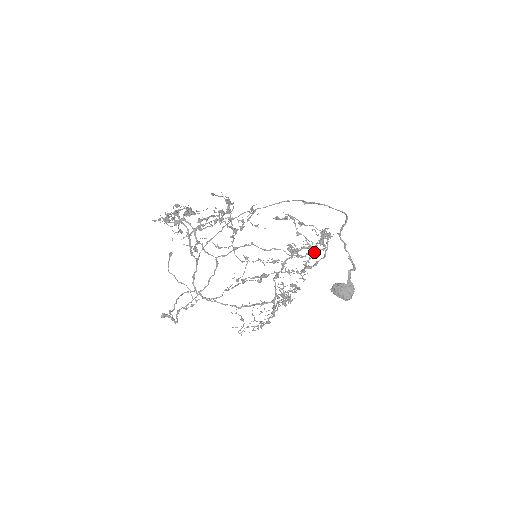
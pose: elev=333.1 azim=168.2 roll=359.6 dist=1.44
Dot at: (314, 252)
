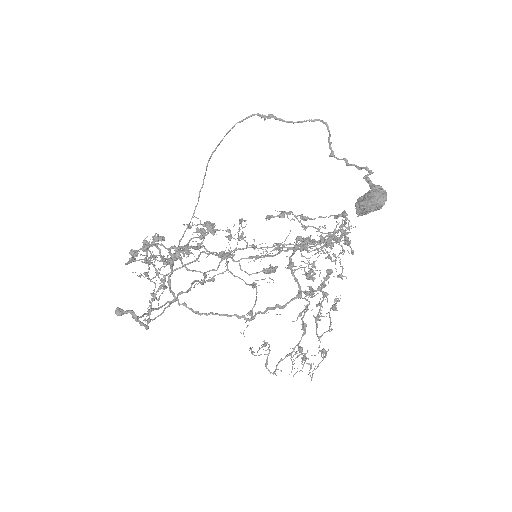
Dot at: (334, 237)
